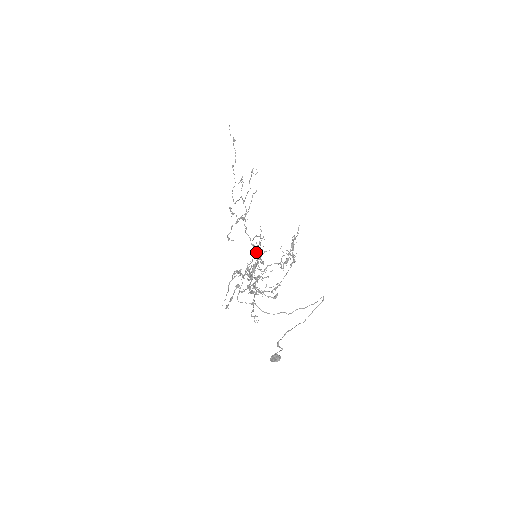
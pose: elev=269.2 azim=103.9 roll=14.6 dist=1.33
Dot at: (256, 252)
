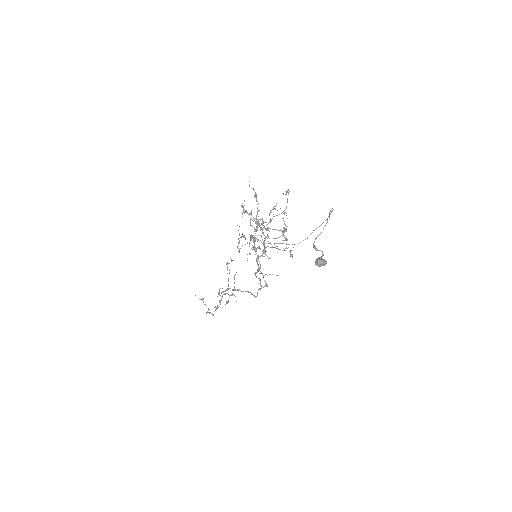
Dot at: occluded
